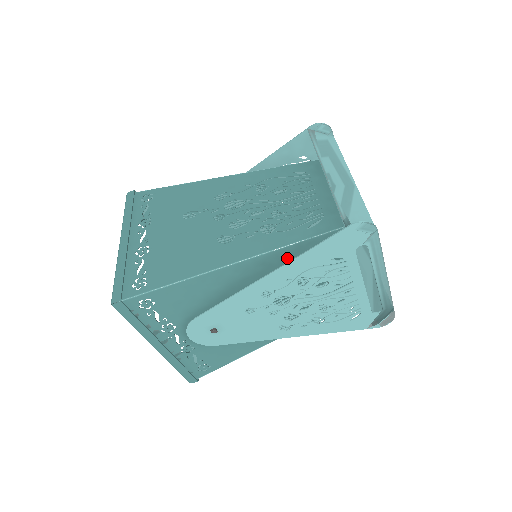
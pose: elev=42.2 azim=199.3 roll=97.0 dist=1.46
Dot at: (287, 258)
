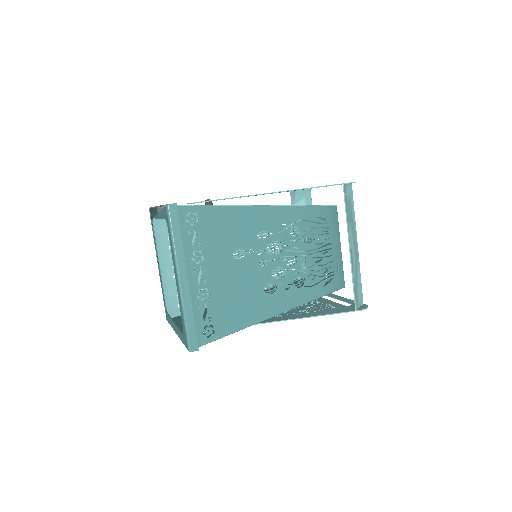
Dot at: occluded
